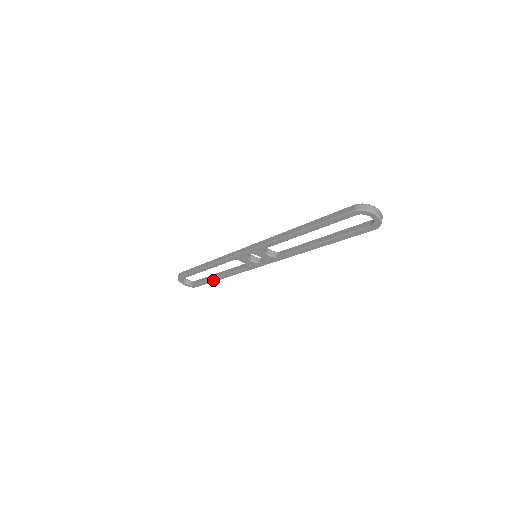
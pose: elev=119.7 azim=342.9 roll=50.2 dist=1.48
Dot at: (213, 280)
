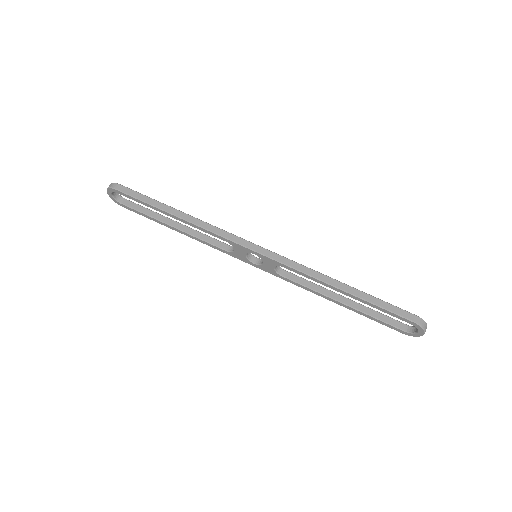
Dot at: (162, 223)
